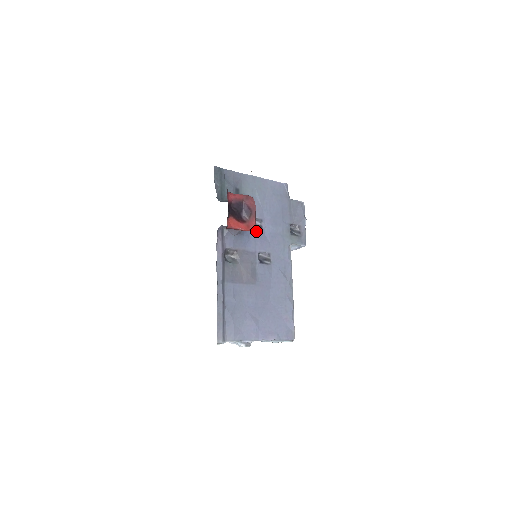
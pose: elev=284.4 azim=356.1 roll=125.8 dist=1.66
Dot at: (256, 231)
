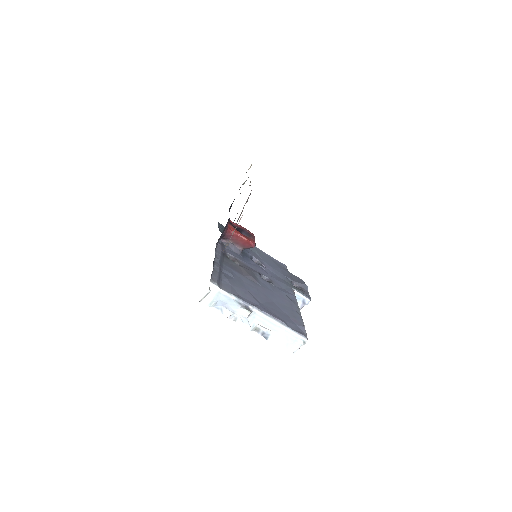
Dot at: (256, 264)
